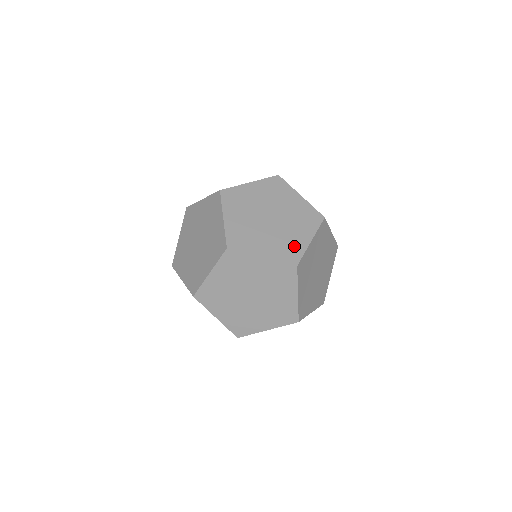
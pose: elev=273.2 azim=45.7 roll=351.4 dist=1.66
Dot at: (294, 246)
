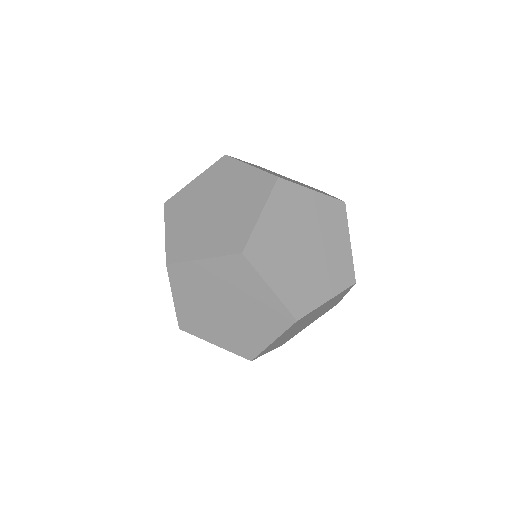
Dot at: occluded
